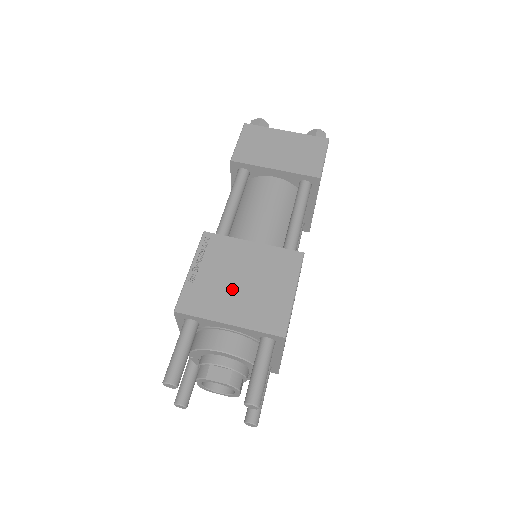
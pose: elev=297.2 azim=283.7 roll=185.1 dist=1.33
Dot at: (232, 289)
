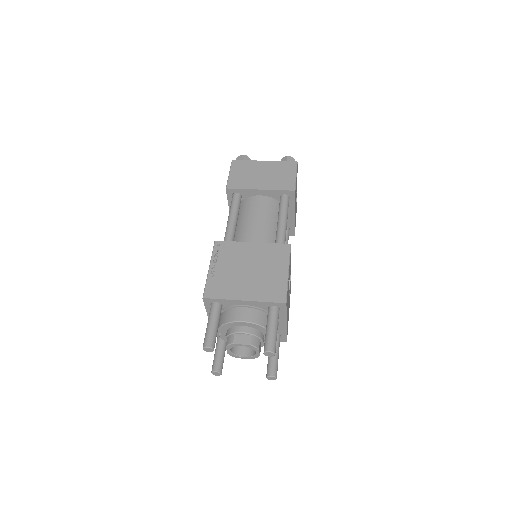
Dot at: (242, 277)
